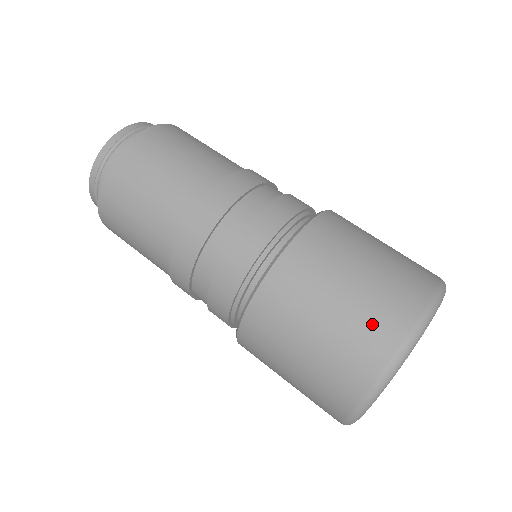
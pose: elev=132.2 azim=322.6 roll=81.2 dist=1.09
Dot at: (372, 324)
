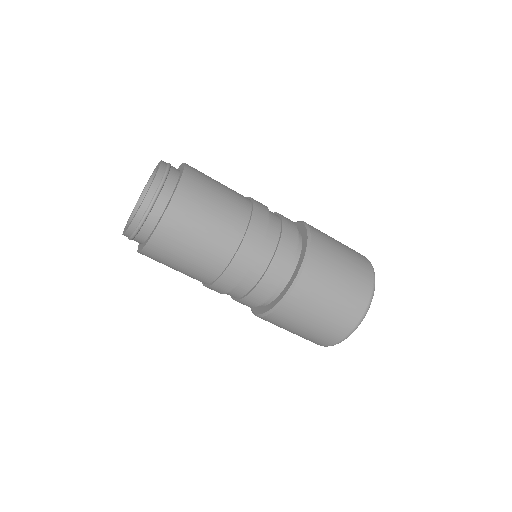
Dot at: (344, 316)
